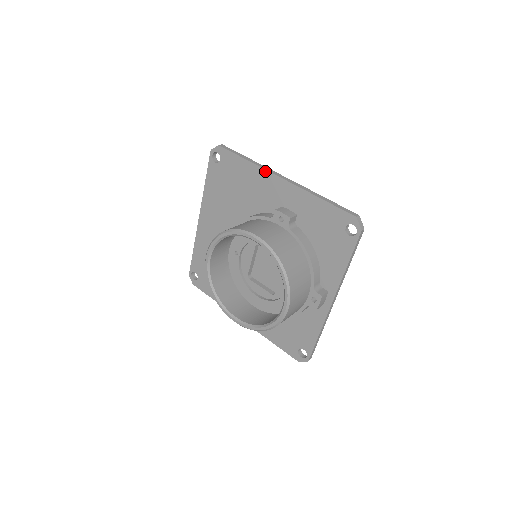
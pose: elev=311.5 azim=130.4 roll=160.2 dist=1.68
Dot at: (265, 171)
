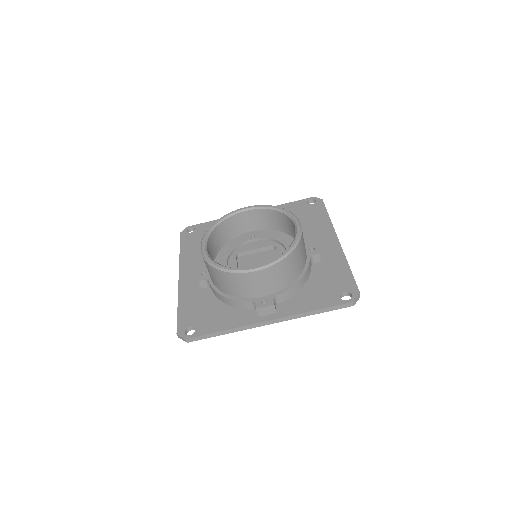
Dot at: (333, 229)
